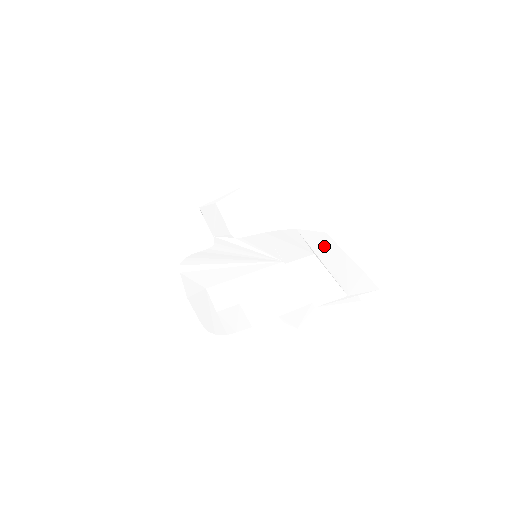
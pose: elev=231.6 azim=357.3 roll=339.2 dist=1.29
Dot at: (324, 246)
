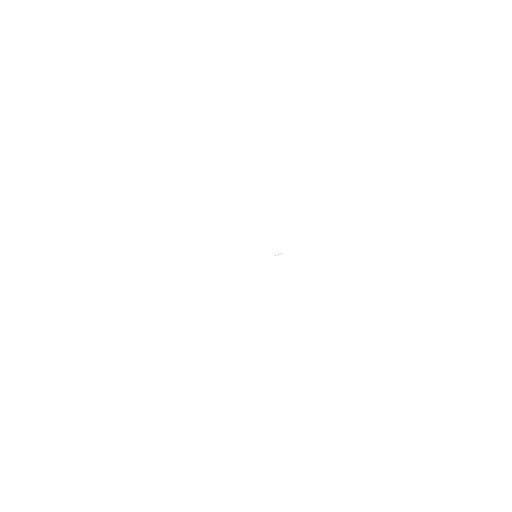
Dot at: occluded
